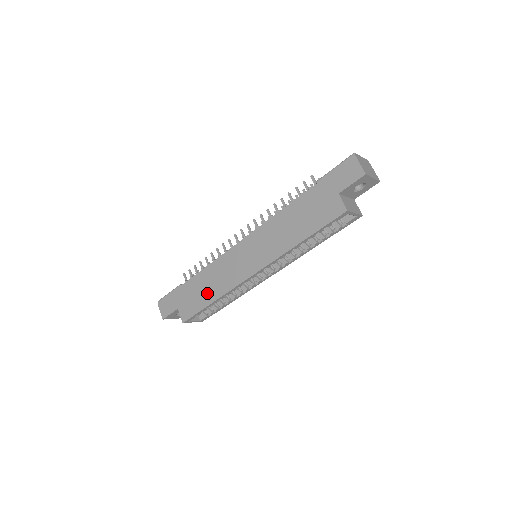
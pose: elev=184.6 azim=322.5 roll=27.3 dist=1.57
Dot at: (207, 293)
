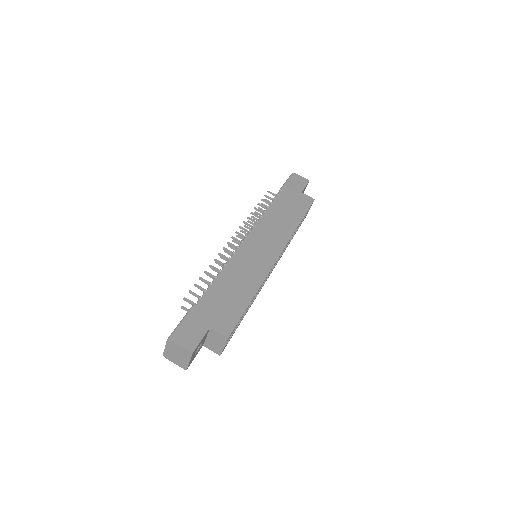
Dot at: (241, 292)
